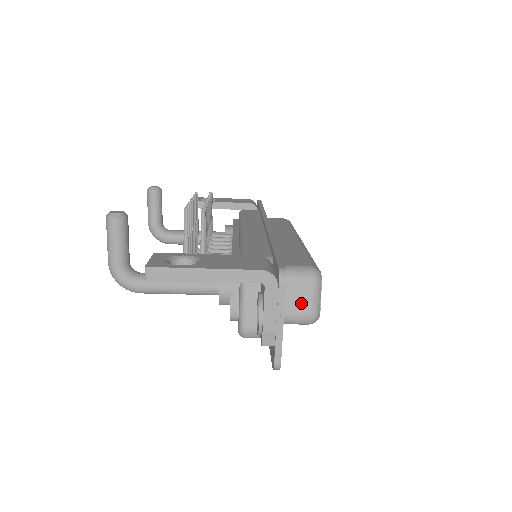
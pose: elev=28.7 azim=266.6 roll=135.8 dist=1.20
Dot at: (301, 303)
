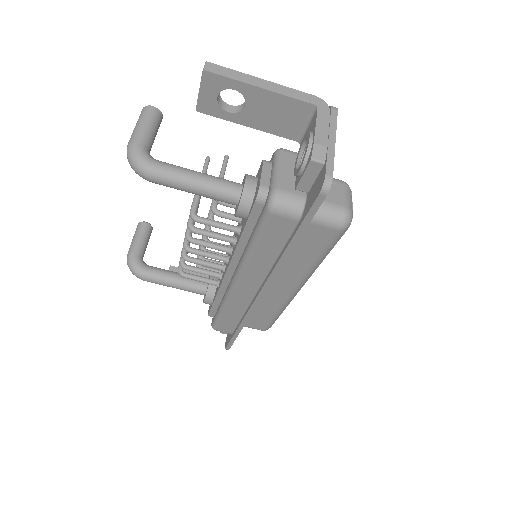
Dot at: (334, 196)
